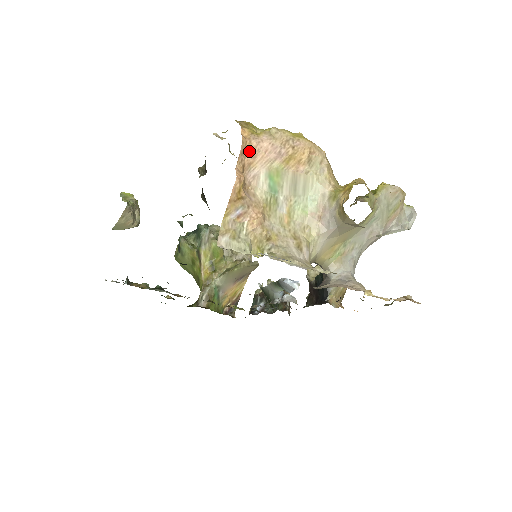
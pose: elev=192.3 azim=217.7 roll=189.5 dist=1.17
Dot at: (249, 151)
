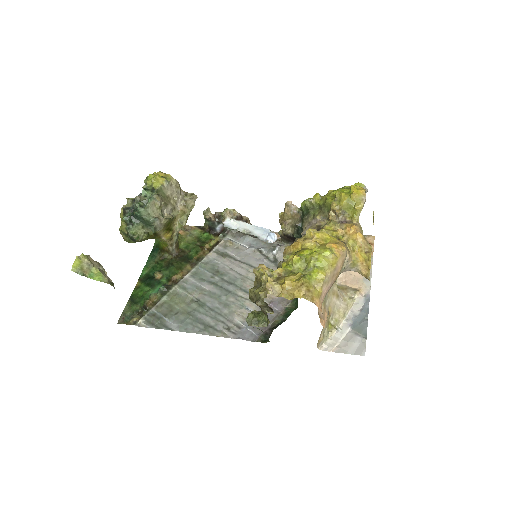
Dot at: (321, 307)
